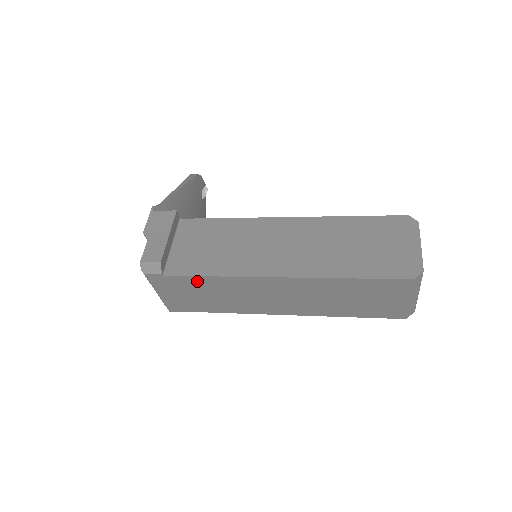
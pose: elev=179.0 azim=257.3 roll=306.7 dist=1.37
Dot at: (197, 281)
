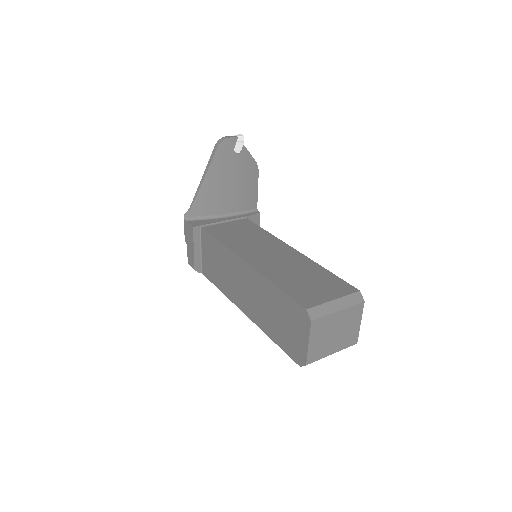
Dot at: occluded
